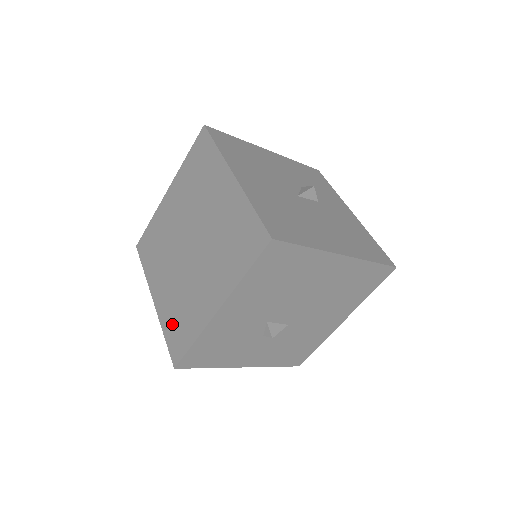
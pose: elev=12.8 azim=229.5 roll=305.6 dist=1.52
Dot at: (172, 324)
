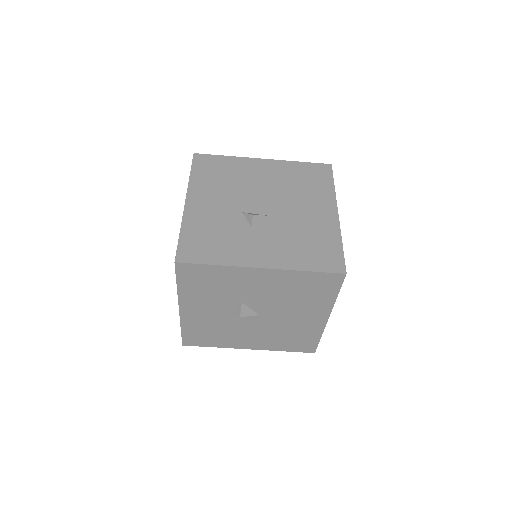
Dot at: occluded
